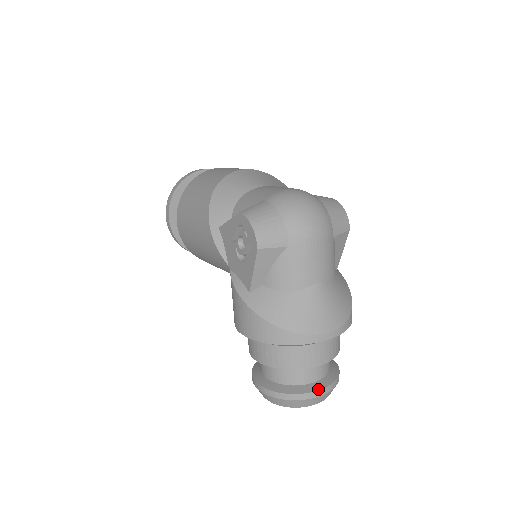
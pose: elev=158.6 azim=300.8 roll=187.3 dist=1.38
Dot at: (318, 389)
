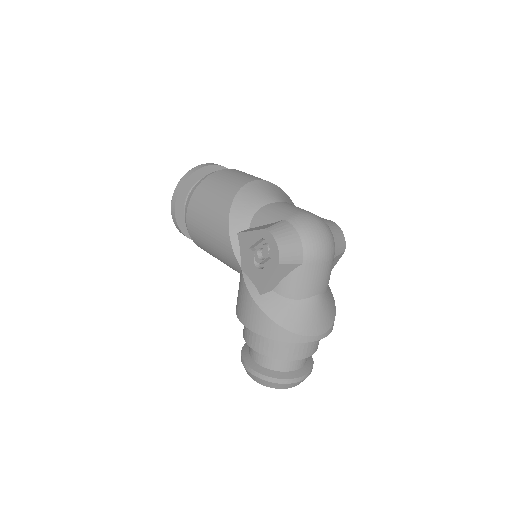
Dot at: (299, 376)
